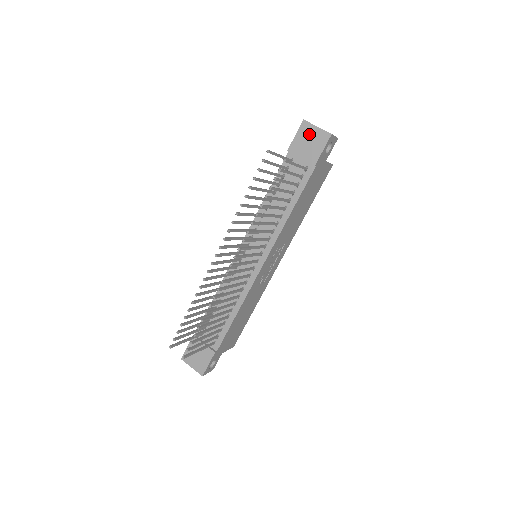
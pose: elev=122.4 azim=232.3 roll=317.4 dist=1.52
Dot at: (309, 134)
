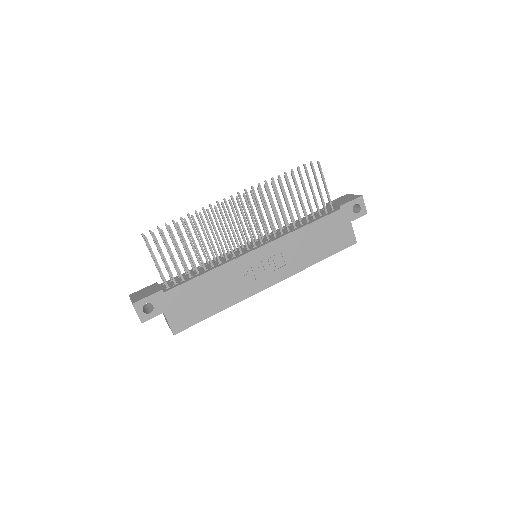
Dot at: (346, 197)
